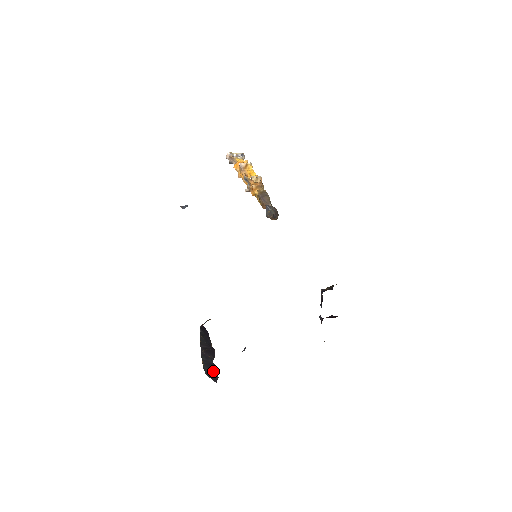
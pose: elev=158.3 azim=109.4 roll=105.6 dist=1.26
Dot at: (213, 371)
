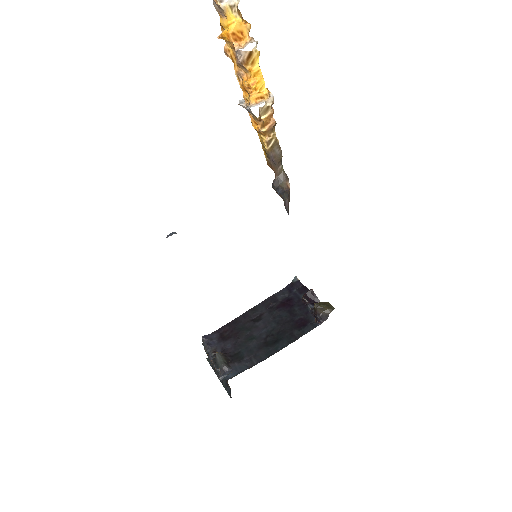
Dot at: occluded
